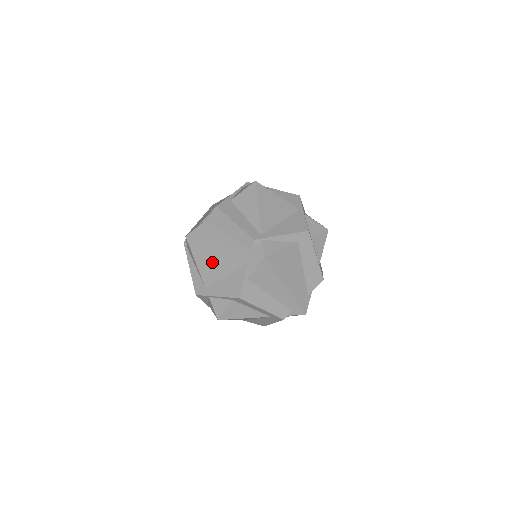
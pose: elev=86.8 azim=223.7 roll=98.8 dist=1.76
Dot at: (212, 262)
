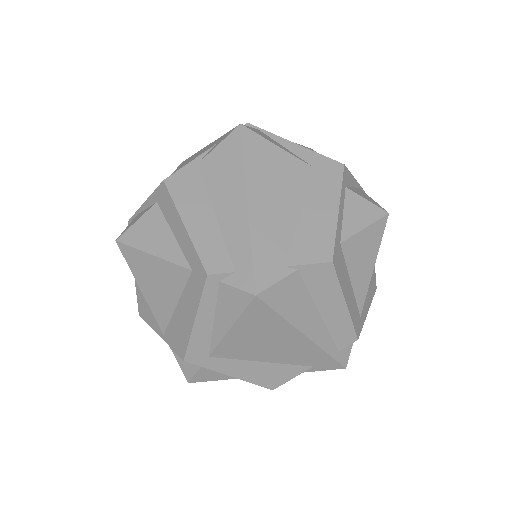
Dot at: occluded
